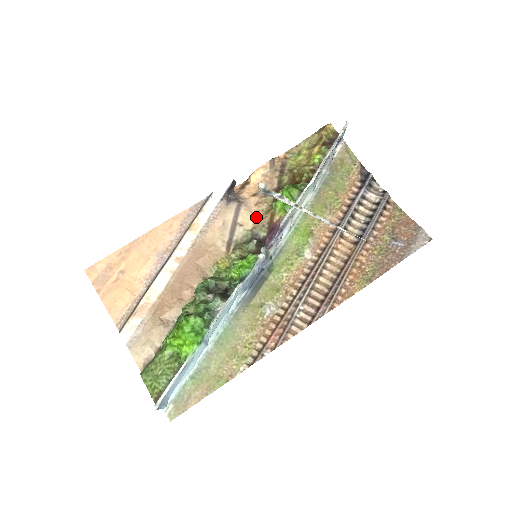
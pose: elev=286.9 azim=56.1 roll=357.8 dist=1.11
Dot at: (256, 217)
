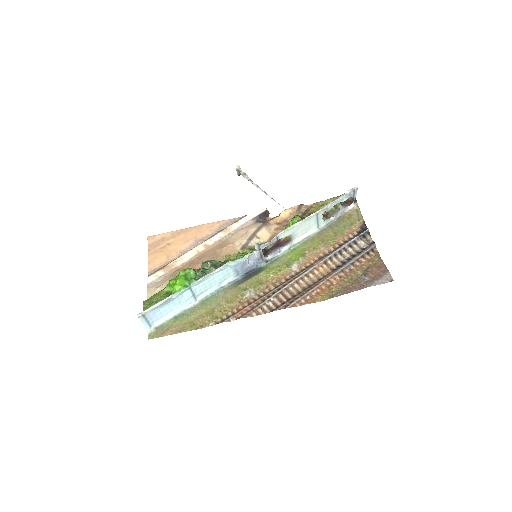
Dot at: (272, 237)
